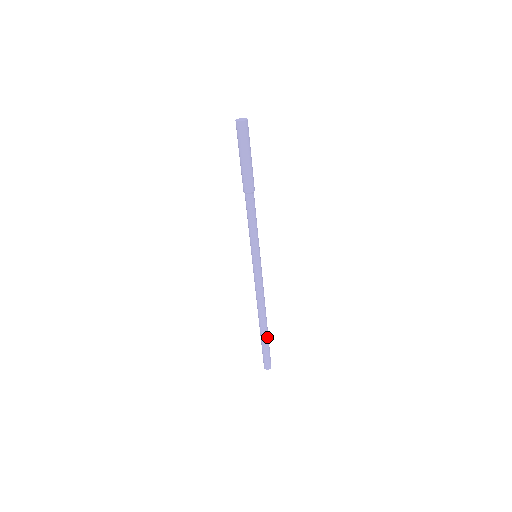
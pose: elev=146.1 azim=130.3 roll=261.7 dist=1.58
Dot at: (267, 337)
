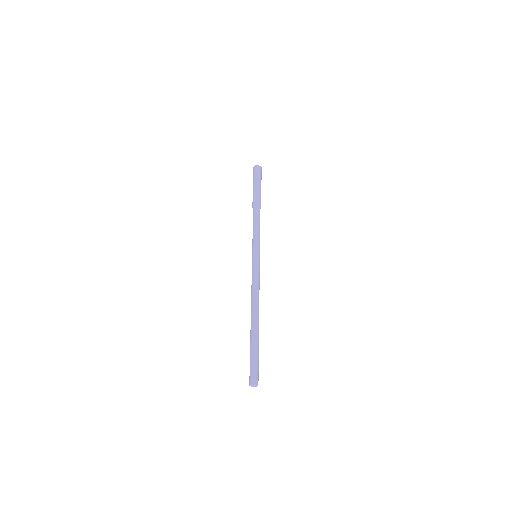
Dot at: (255, 339)
